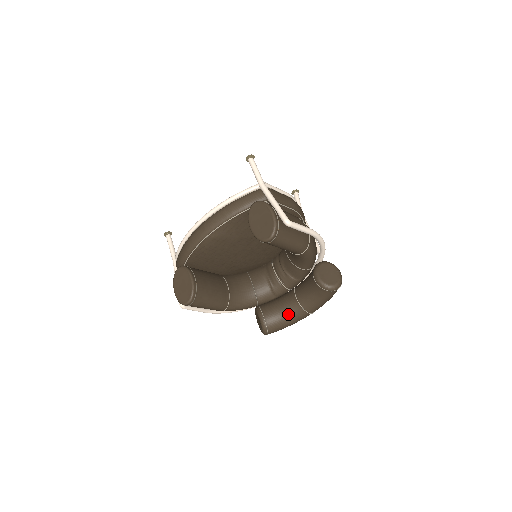
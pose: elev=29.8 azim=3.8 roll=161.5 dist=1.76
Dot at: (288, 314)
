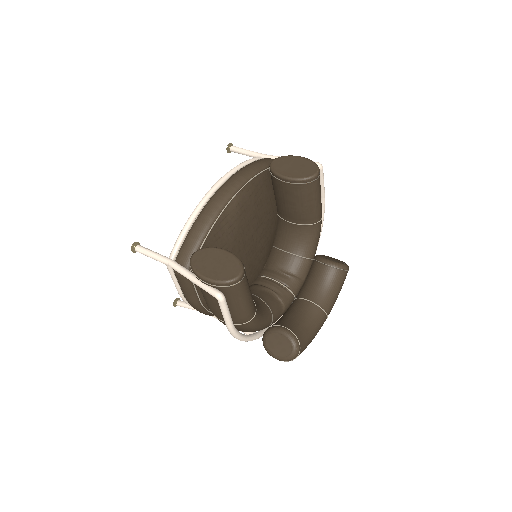
Dot at: (309, 320)
